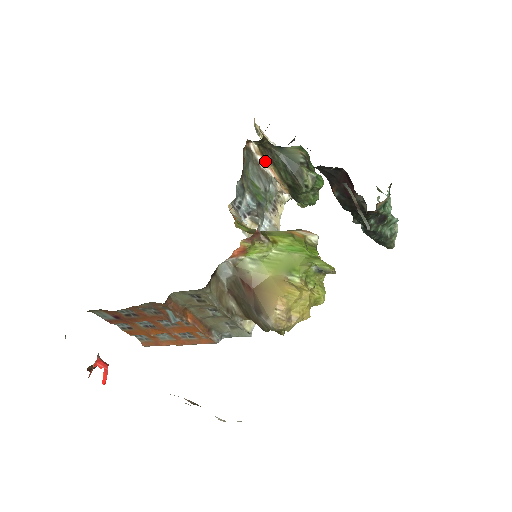
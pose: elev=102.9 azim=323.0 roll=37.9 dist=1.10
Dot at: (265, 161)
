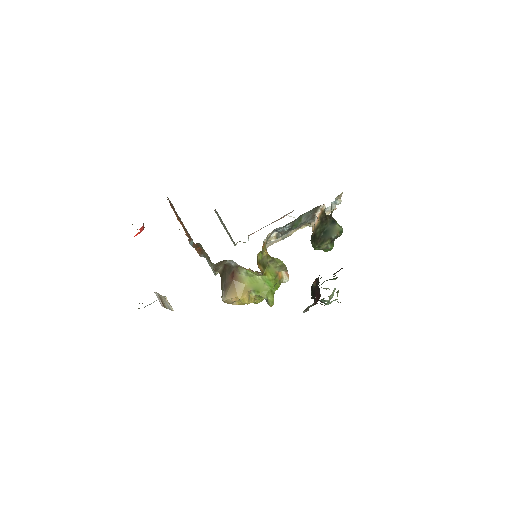
Dot at: (320, 216)
